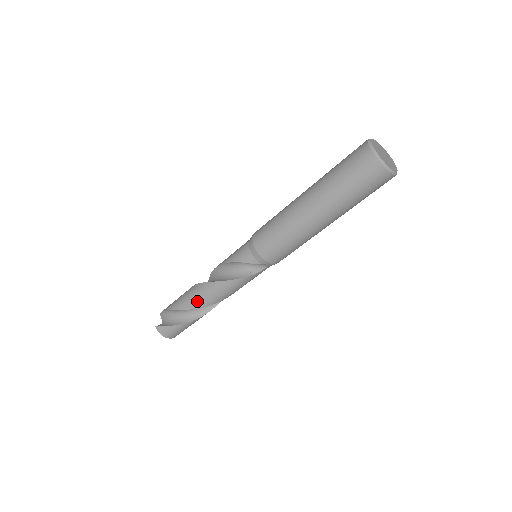
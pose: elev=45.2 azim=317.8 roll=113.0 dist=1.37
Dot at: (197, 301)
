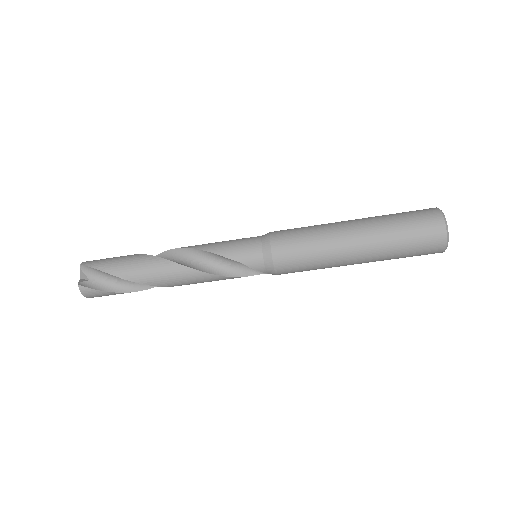
Dot at: (161, 280)
